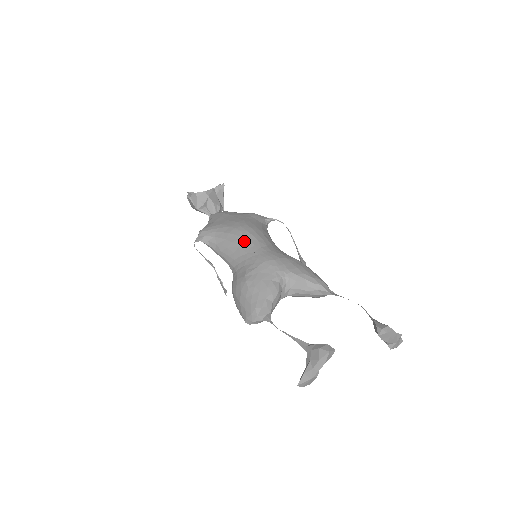
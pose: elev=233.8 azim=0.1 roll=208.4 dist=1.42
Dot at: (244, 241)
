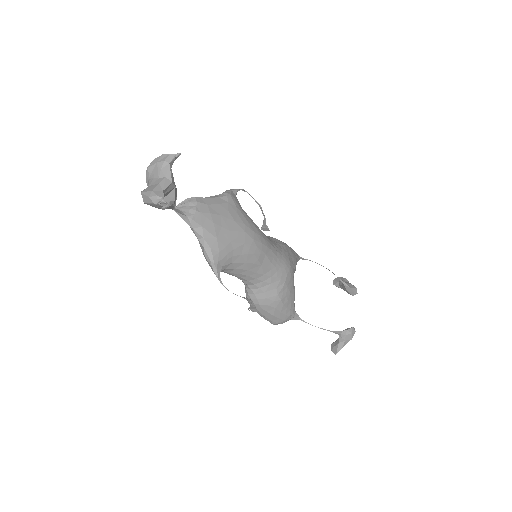
Dot at: (265, 258)
